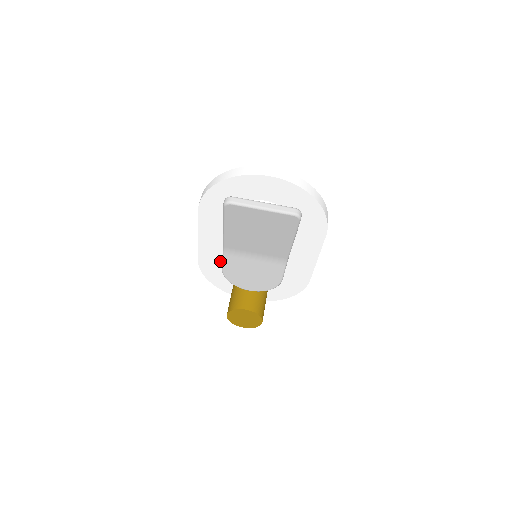
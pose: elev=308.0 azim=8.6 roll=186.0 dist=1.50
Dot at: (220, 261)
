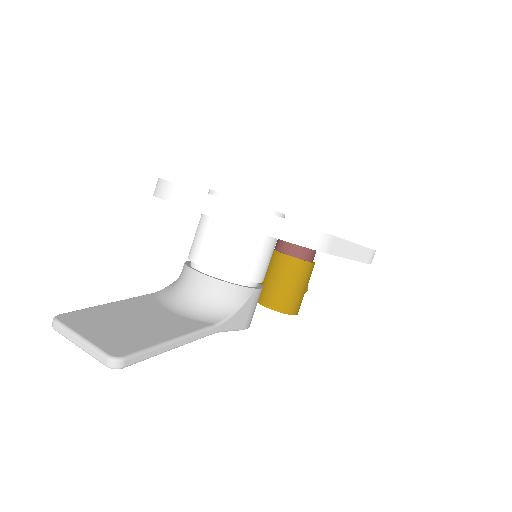
Dot at: occluded
